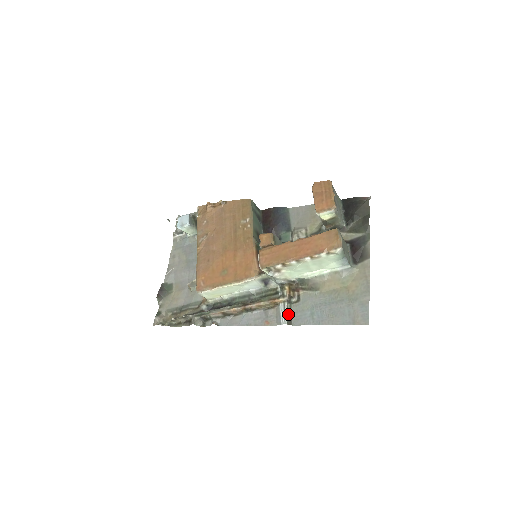
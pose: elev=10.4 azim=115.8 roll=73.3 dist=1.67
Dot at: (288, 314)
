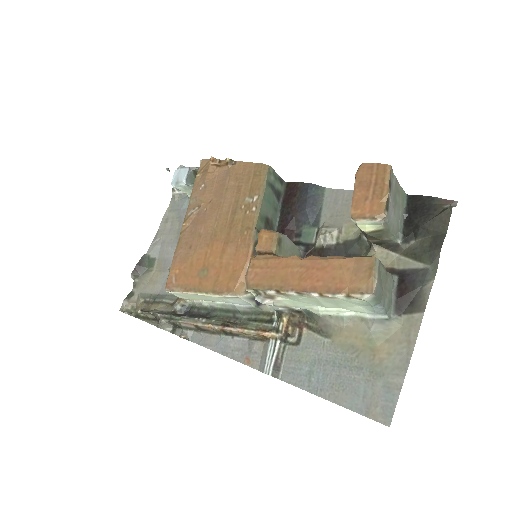
Dot at: (277, 360)
